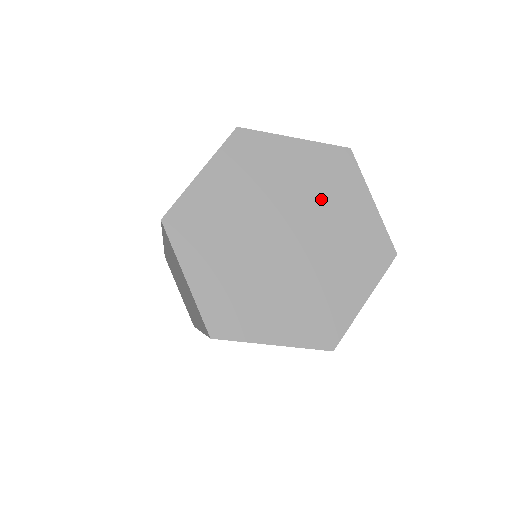
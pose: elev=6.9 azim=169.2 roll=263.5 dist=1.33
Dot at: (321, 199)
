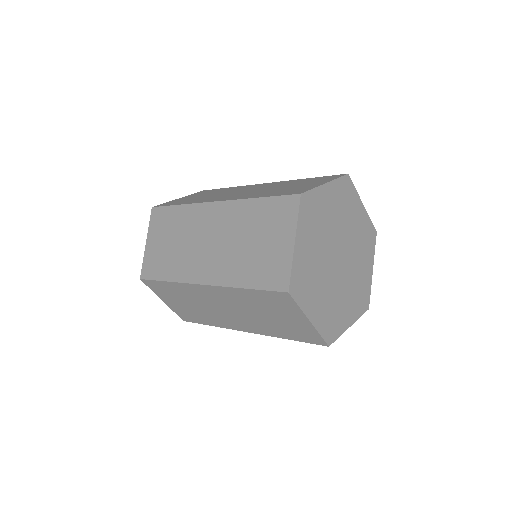
Dot at: (346, 220)
